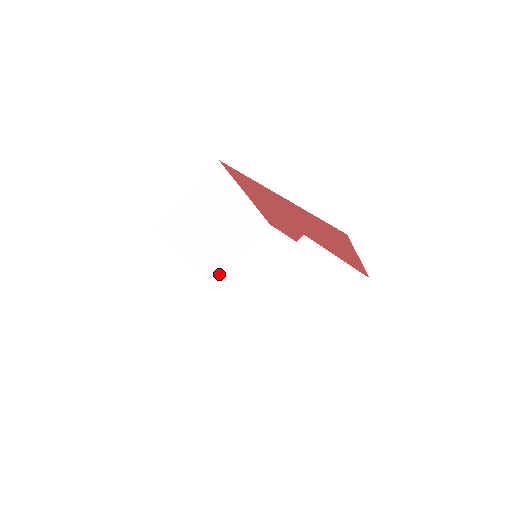
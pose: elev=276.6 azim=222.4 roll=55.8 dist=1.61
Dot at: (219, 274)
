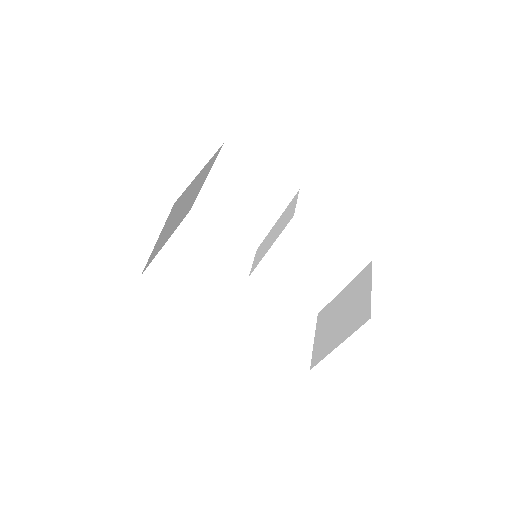
Dot at: (191, 205)
